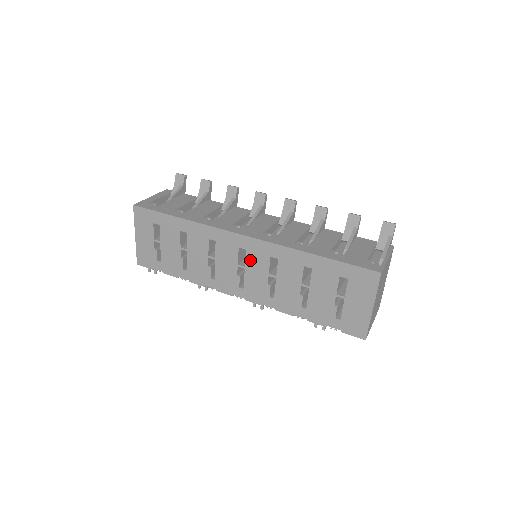
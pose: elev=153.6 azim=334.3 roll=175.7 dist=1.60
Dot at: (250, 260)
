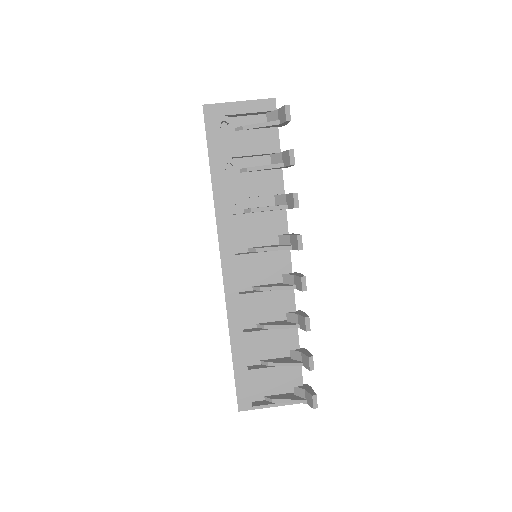
Dot at: occluded
